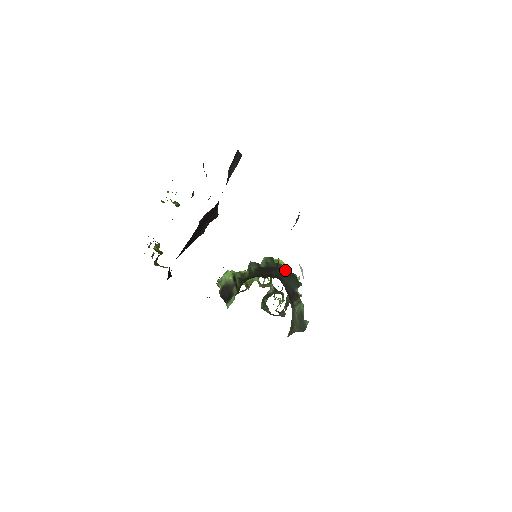
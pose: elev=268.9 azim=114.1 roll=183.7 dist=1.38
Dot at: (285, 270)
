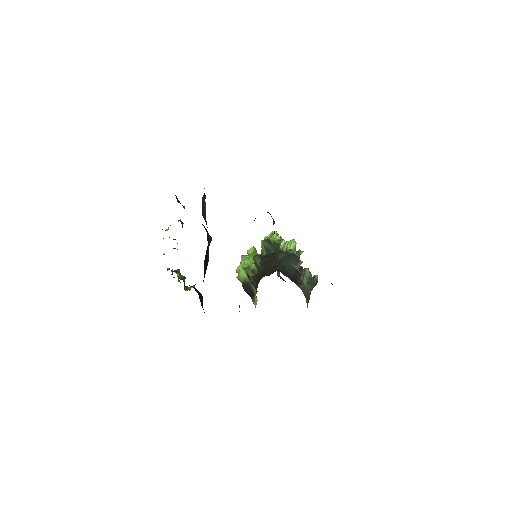
Dot at: (282, 254)
